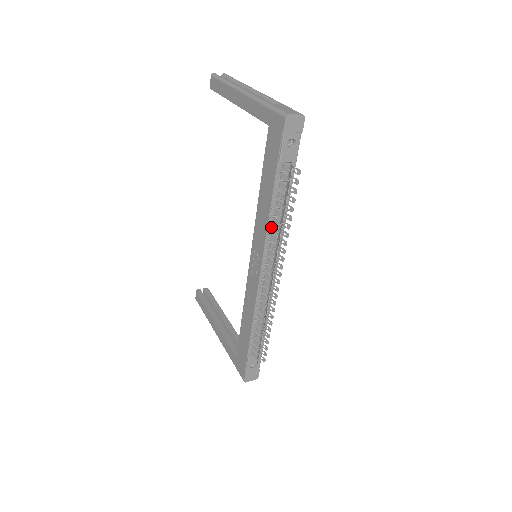
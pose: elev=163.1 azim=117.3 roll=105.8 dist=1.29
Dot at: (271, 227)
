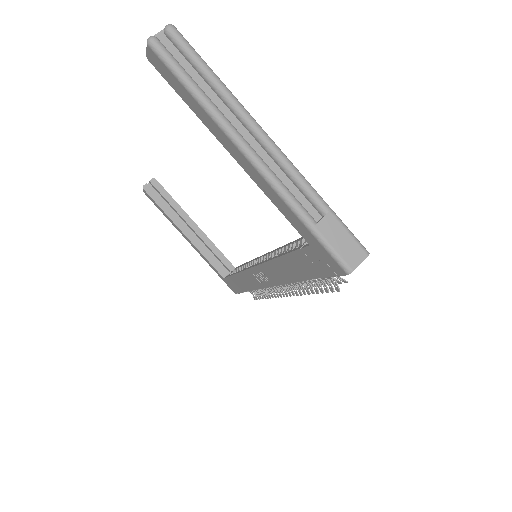
Dot at: occluded
